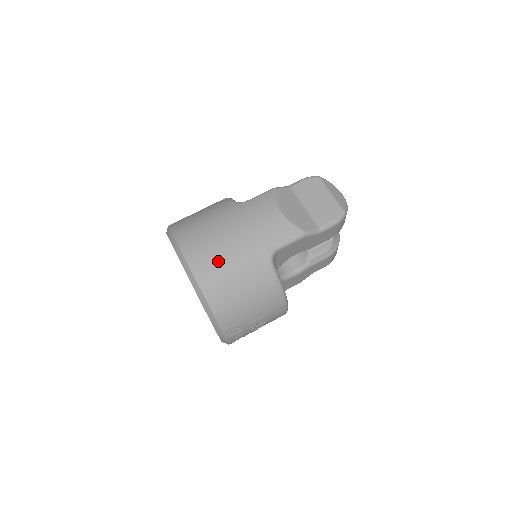
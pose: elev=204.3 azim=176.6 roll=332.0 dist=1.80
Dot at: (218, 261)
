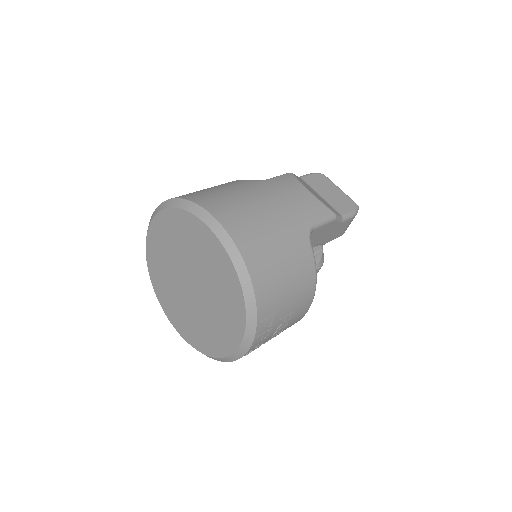
Dot at: (258, 229)
